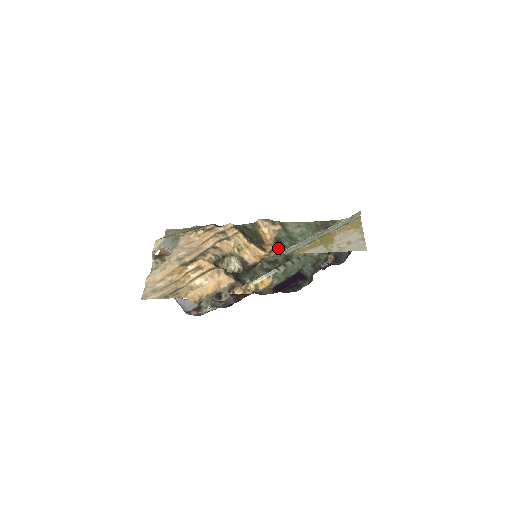
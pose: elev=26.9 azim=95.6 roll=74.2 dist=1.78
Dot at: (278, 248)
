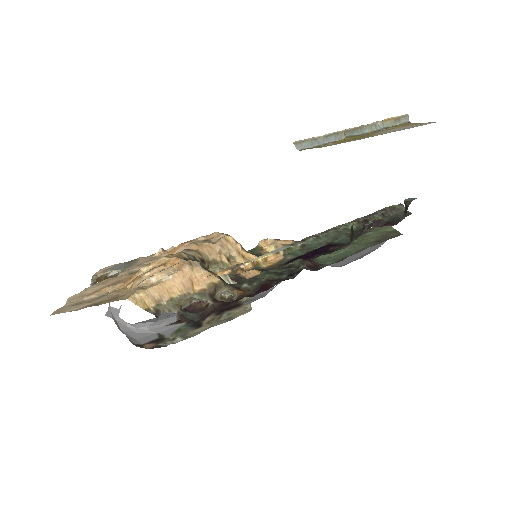
Dot at: occluded
